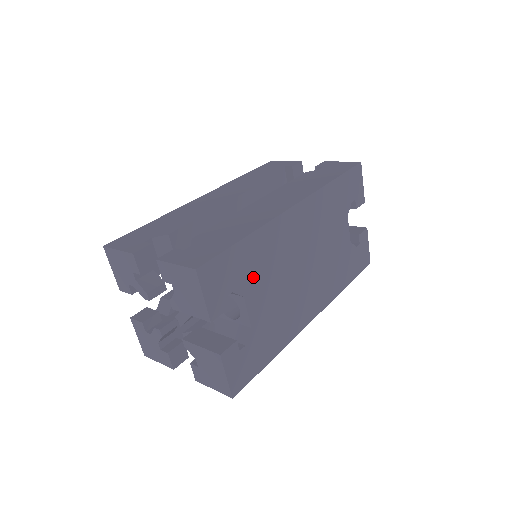
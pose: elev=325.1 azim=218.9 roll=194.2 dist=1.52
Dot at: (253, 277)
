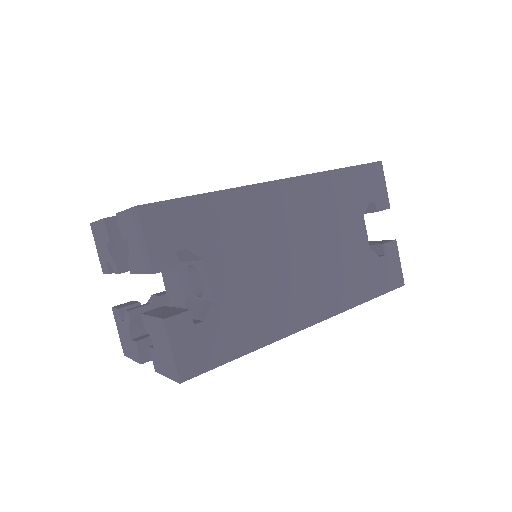
Dot at: (218, 242)
